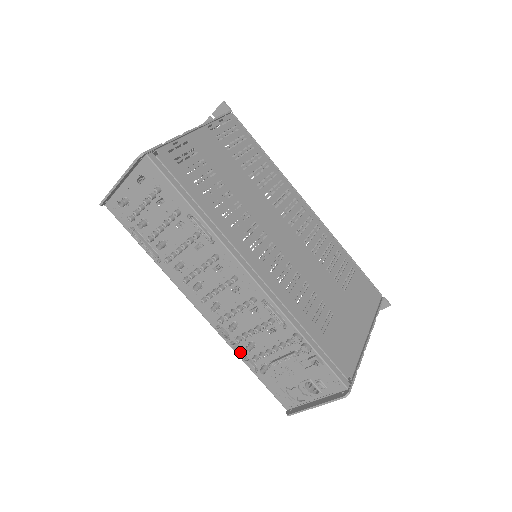
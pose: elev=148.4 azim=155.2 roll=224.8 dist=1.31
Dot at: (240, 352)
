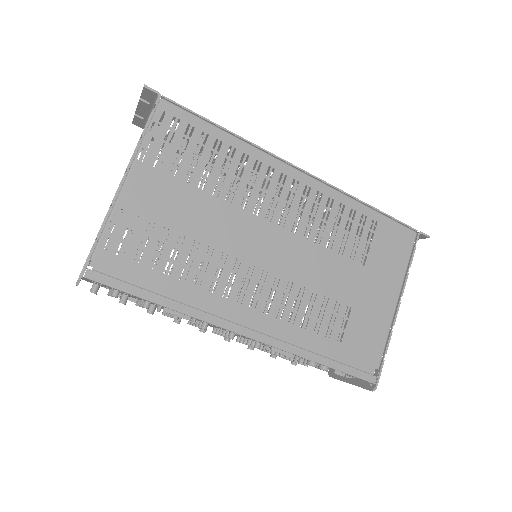
Dot at: occluded
